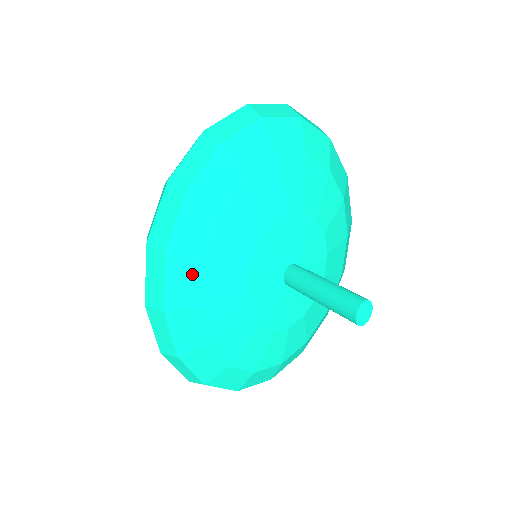
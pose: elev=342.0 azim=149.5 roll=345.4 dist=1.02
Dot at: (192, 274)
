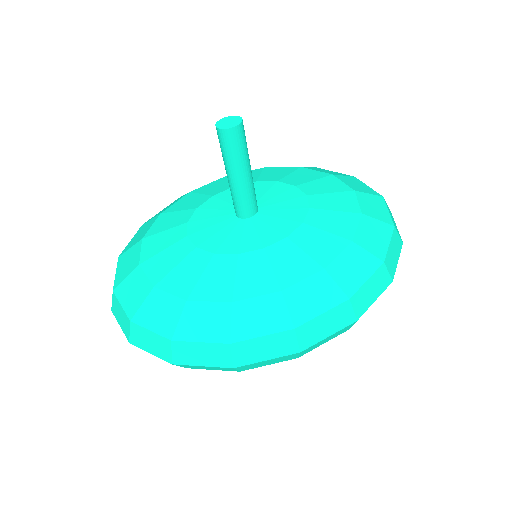
Dot at: occluded
